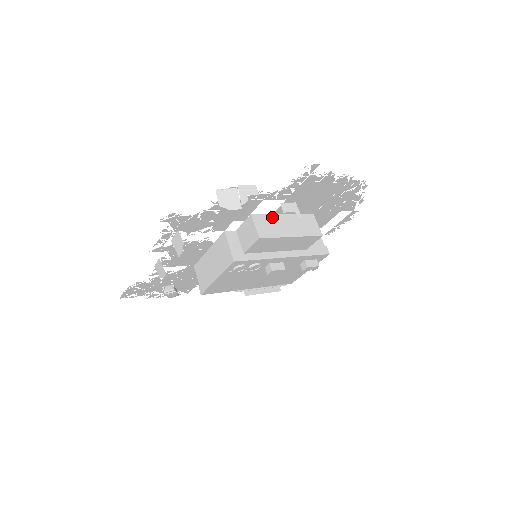
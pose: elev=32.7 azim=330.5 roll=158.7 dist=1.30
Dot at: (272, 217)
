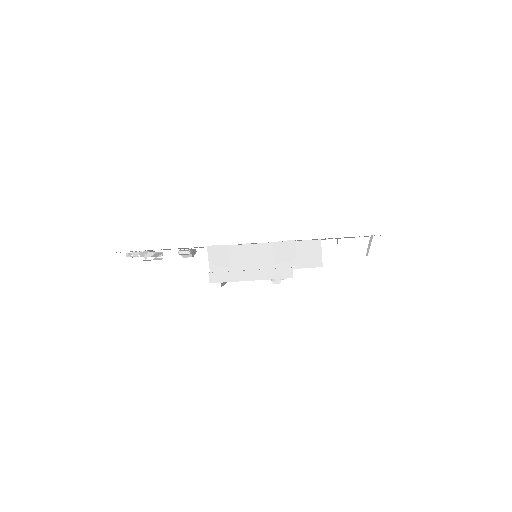
Dot at: occluded
